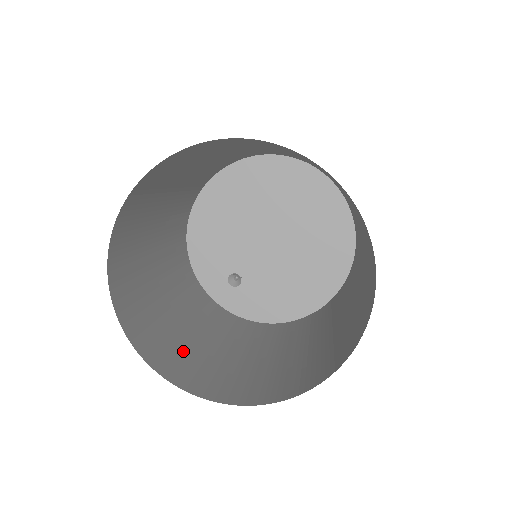
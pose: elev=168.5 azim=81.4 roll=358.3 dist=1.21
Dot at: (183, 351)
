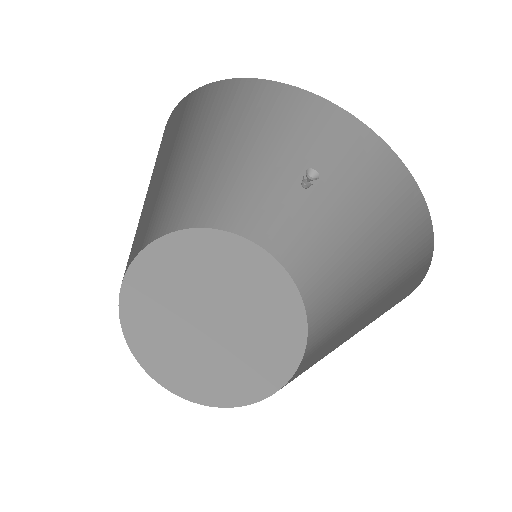
Dot at: occluded
